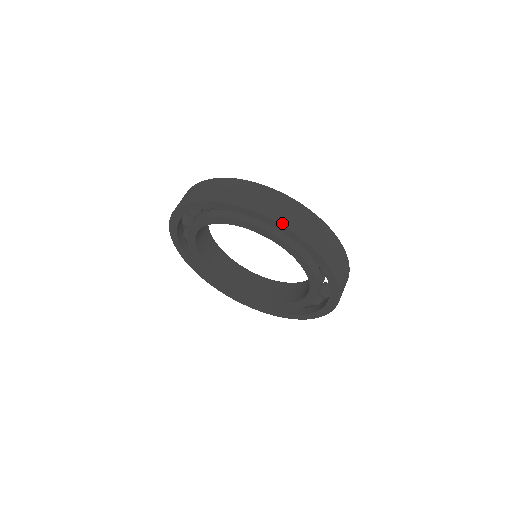
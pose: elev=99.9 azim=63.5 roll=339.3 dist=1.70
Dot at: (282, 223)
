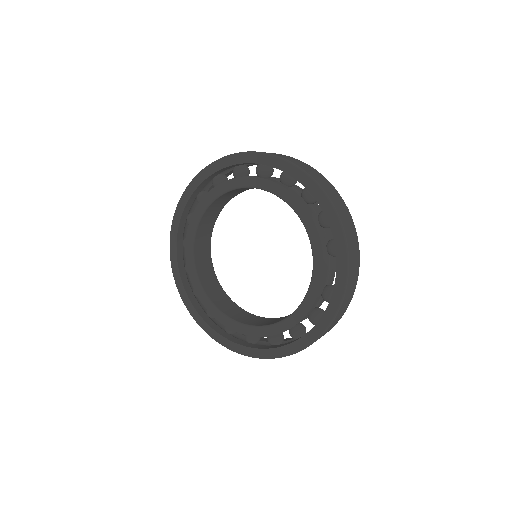
Dot at: (294, 163)
